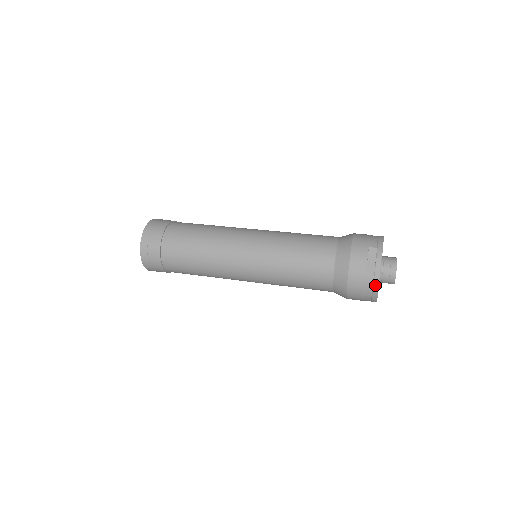
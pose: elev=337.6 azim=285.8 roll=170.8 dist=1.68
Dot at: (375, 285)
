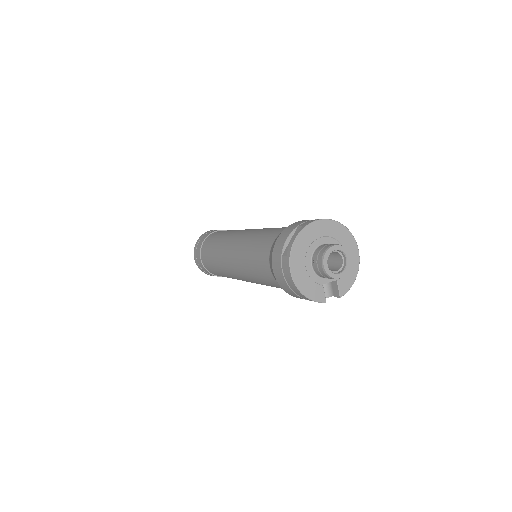
Dot at: (287, 267)
